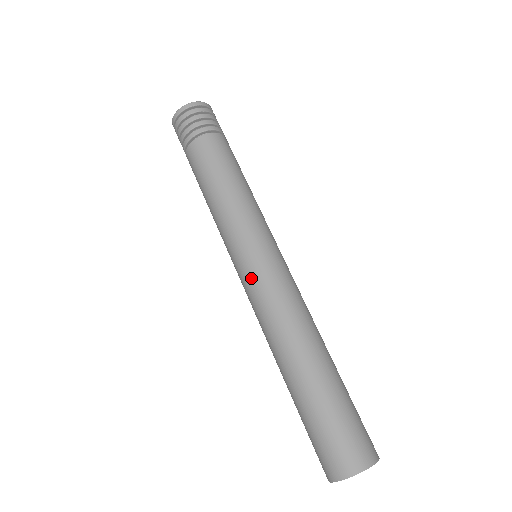
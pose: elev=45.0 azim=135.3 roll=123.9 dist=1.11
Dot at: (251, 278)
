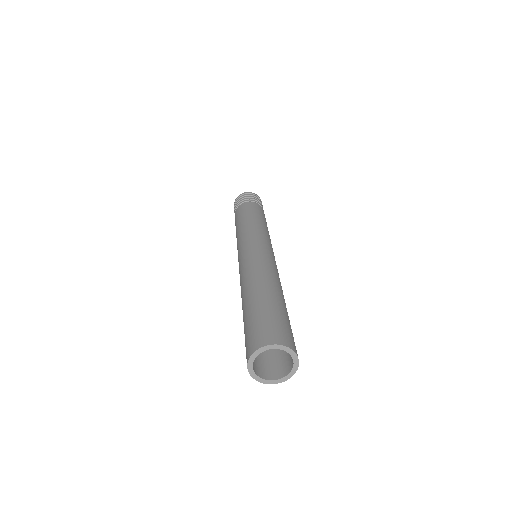
Dot at: (243, 255)
